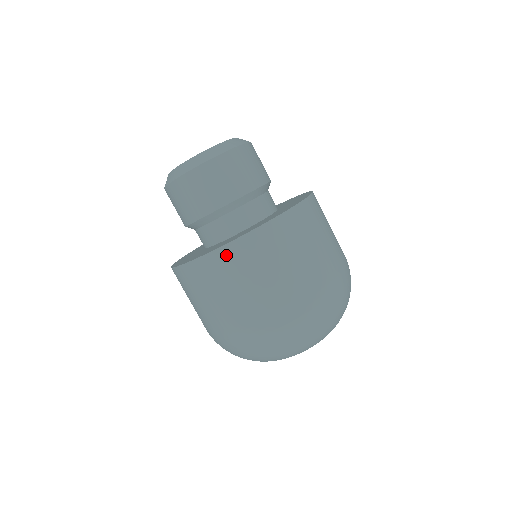
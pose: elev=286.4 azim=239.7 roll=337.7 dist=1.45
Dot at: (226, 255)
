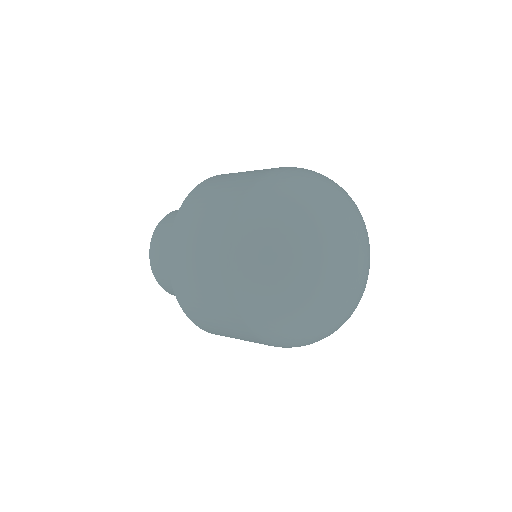
Dot at: (199, 189)
